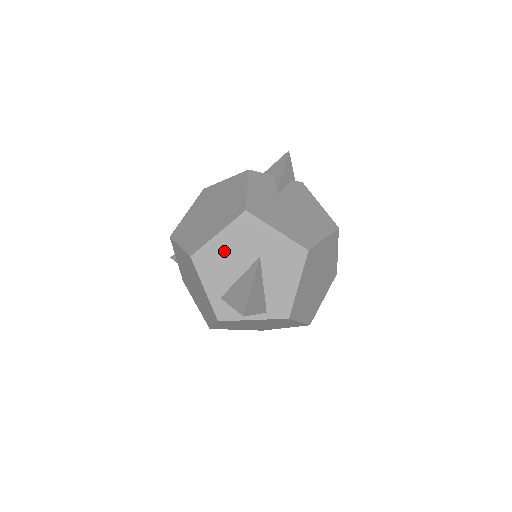
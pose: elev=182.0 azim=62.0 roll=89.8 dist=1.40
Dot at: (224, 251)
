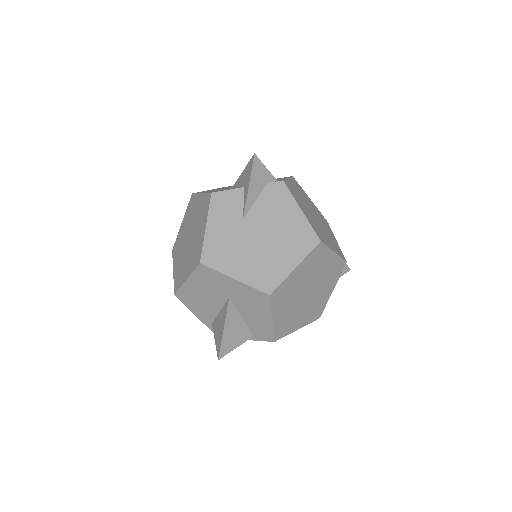
Dot at: (198, 292)
